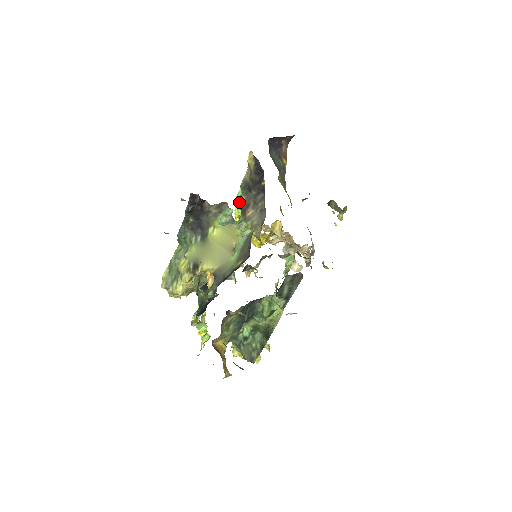
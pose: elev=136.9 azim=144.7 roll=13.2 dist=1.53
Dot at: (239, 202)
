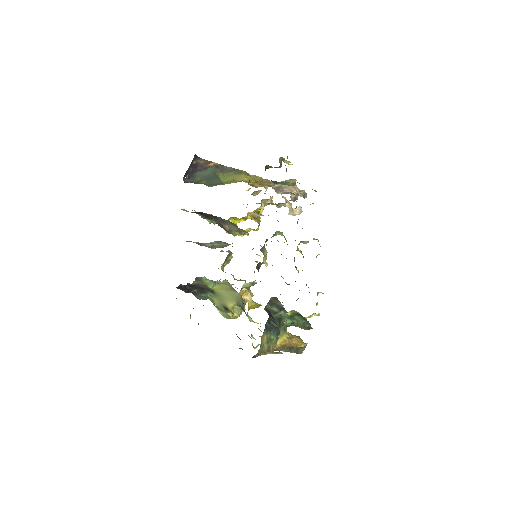
Dot at: (215, 223)
